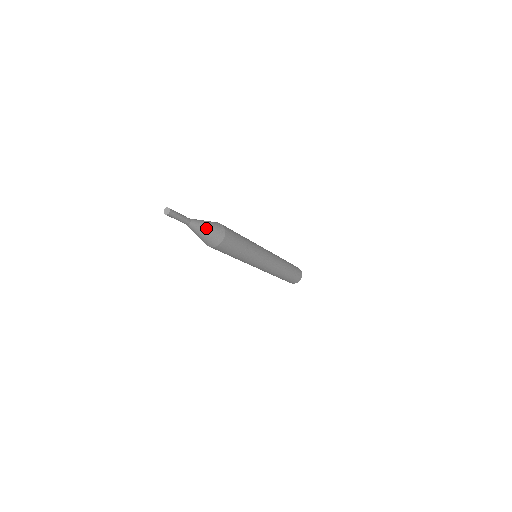
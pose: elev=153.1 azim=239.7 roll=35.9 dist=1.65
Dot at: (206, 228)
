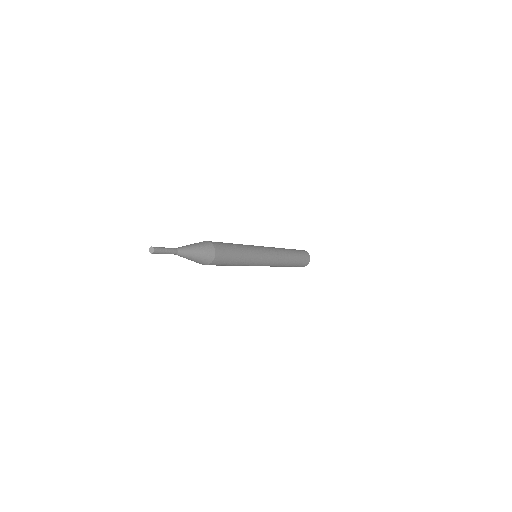
Dot at: (195, 250)
